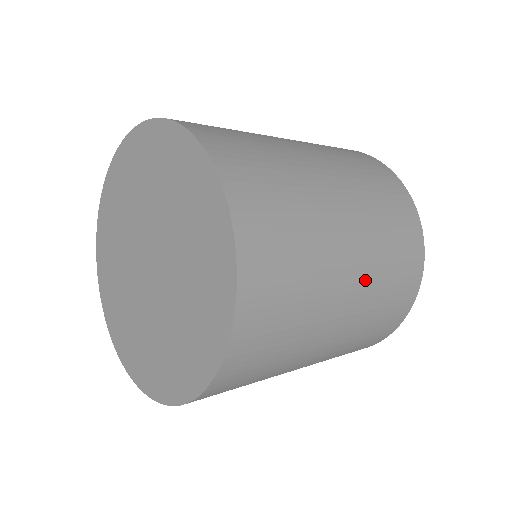
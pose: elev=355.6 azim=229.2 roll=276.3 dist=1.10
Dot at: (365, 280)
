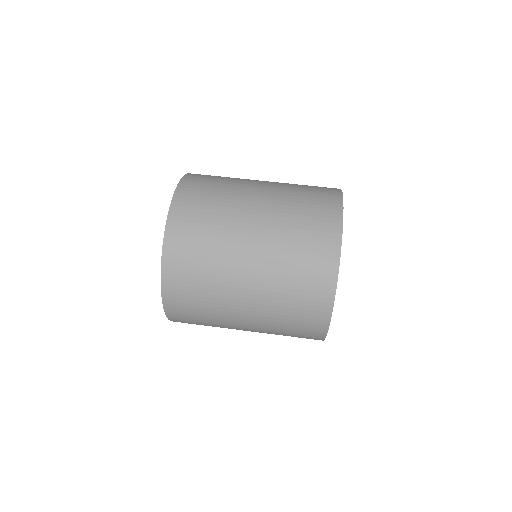
Dot at: (264, 273)
